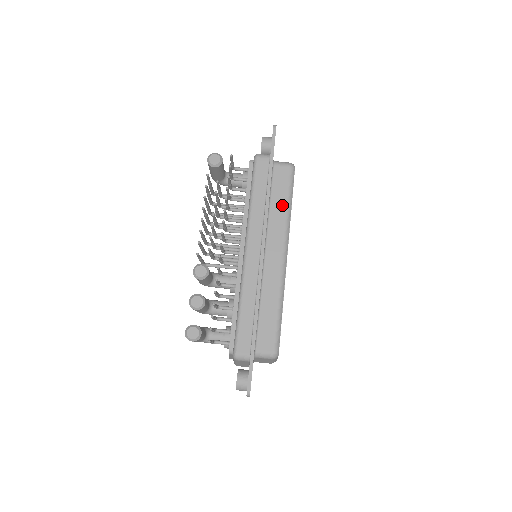
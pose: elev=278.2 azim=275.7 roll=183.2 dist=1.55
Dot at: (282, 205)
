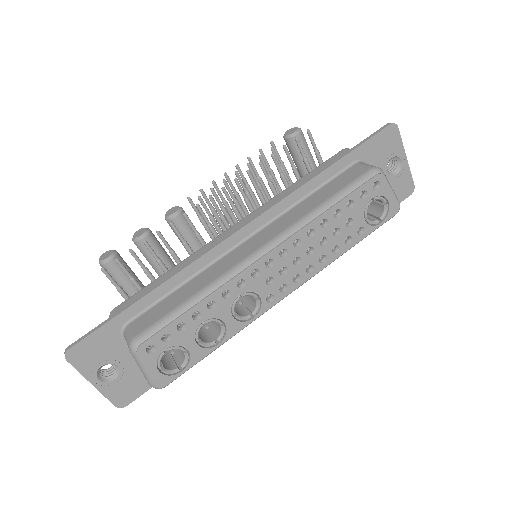
Dot at: (319, 201)
